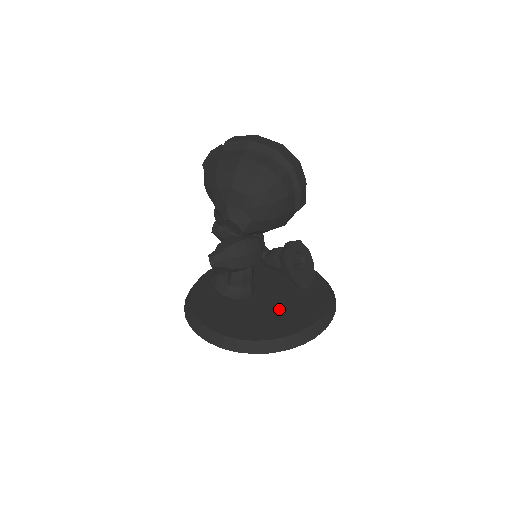
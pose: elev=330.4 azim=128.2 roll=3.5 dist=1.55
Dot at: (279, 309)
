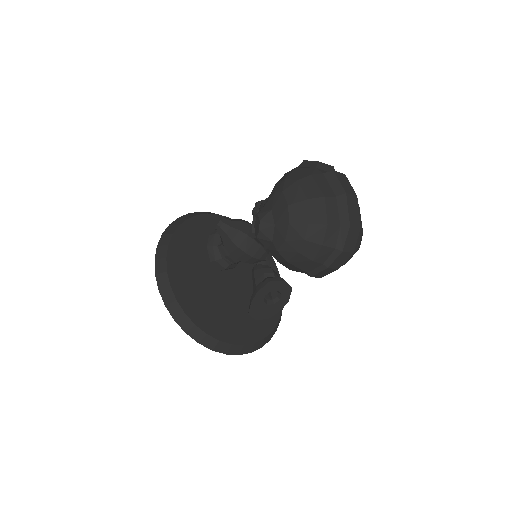
Dot at: (222, 303)
